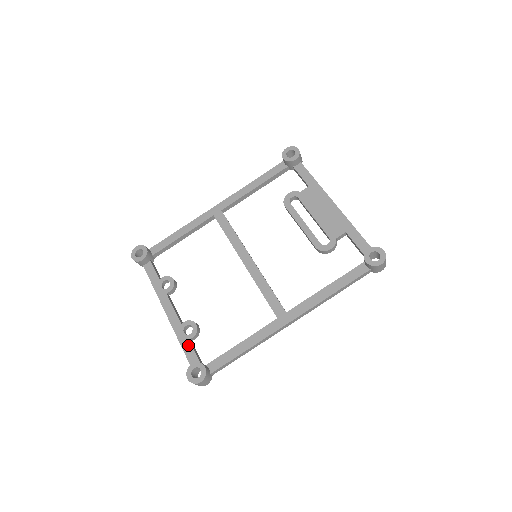
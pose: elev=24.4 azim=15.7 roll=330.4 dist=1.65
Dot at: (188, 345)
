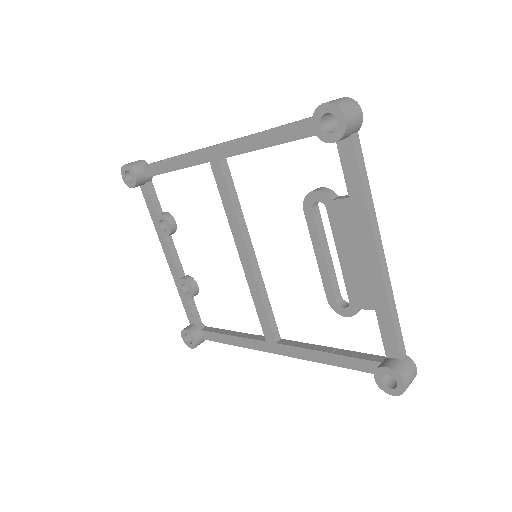
Dot at: (186, 302)
